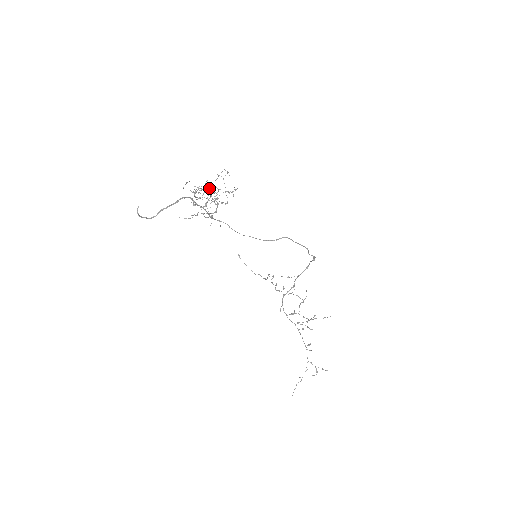
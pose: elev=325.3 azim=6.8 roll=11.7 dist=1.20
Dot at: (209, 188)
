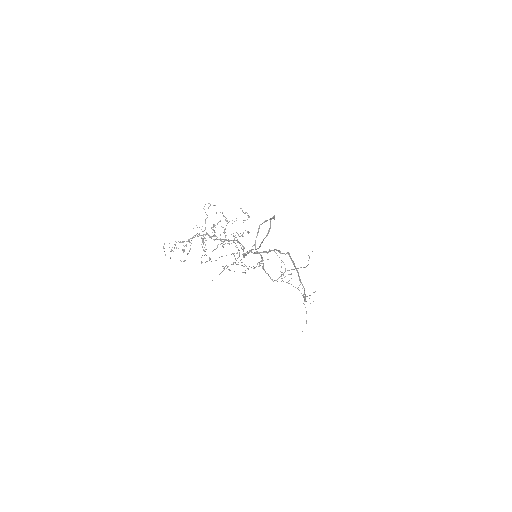
Dot at: (215, 232)
